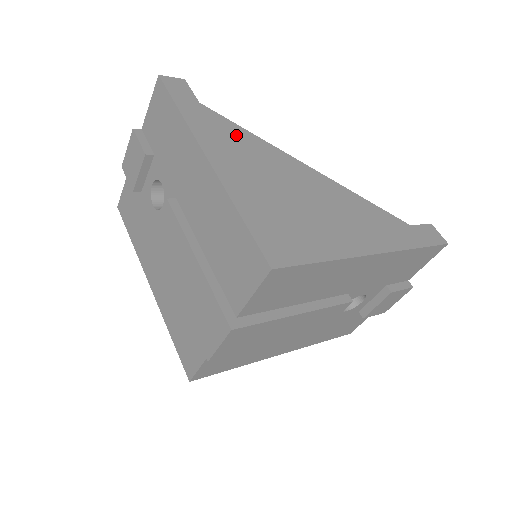
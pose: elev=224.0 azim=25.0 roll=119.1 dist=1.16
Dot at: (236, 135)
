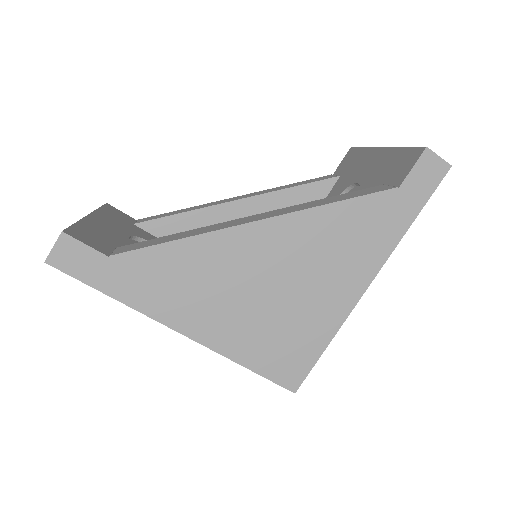
Dot at: (172, 265)
